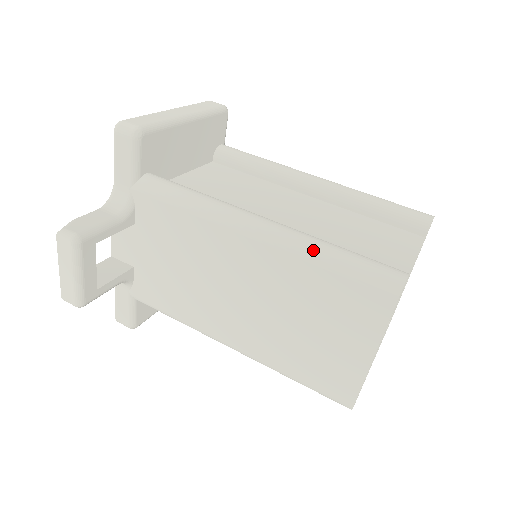
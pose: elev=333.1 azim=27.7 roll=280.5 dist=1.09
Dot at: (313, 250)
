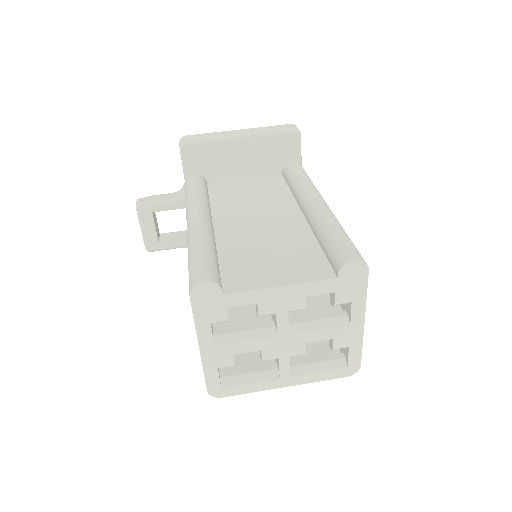
Dot at: (190, 244)
